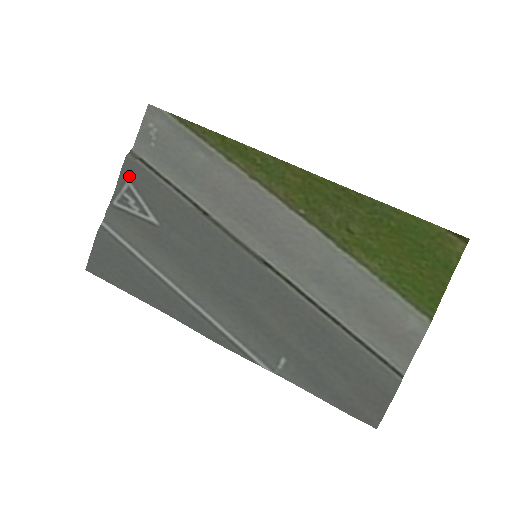
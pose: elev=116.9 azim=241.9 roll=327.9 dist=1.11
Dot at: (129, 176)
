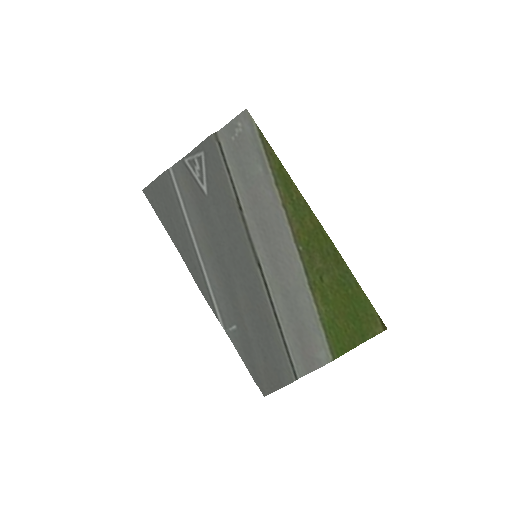
Dot at: (205, 149)
